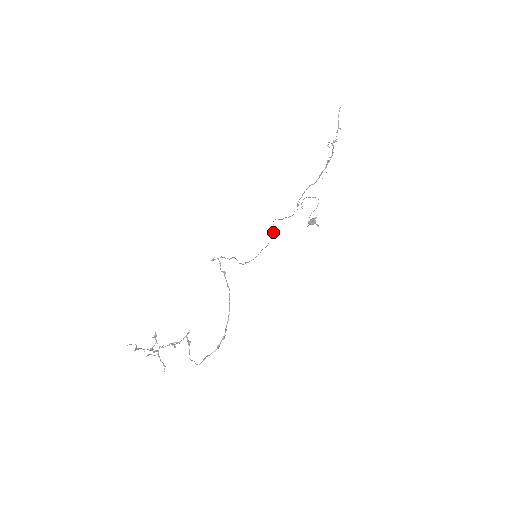
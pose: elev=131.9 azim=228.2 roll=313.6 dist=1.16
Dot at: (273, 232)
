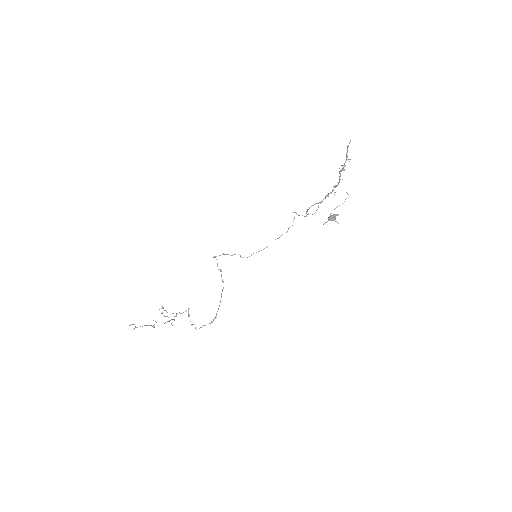
Dot at: (293, 221)
